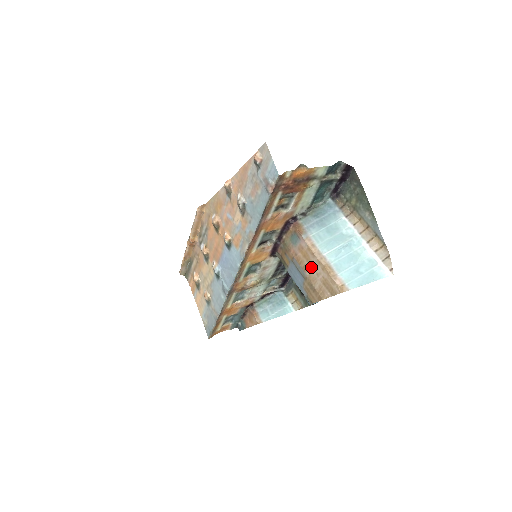
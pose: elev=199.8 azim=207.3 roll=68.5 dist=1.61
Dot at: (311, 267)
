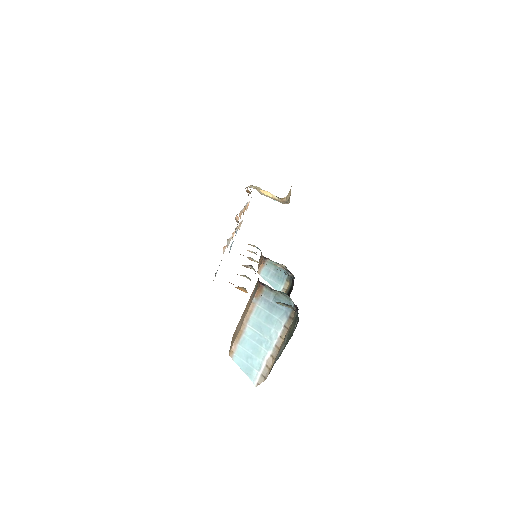
Dot at: (243, 317)
